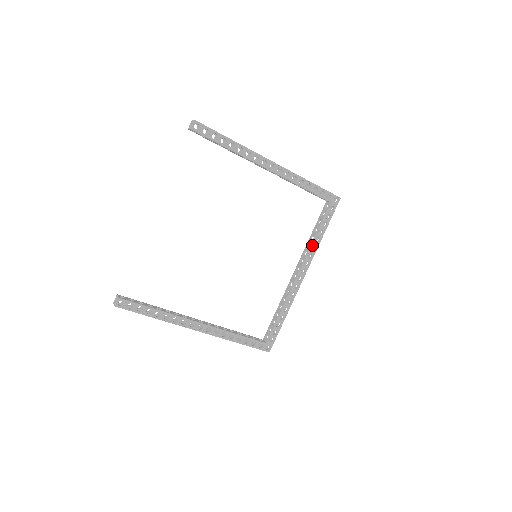
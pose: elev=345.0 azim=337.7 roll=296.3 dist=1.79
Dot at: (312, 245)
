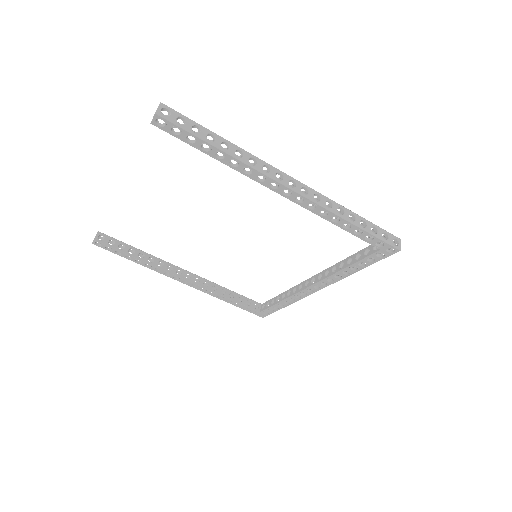
Dot at: (336, 274)
